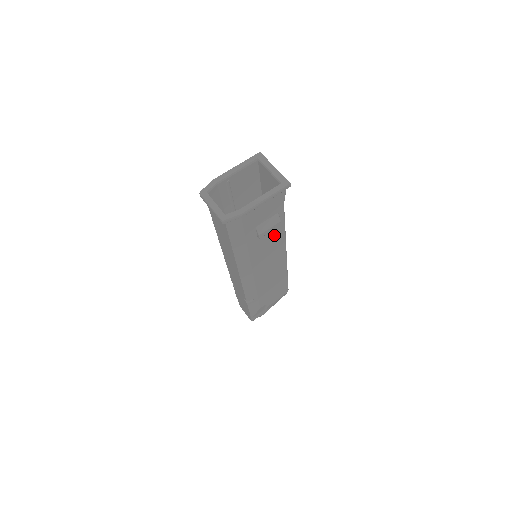
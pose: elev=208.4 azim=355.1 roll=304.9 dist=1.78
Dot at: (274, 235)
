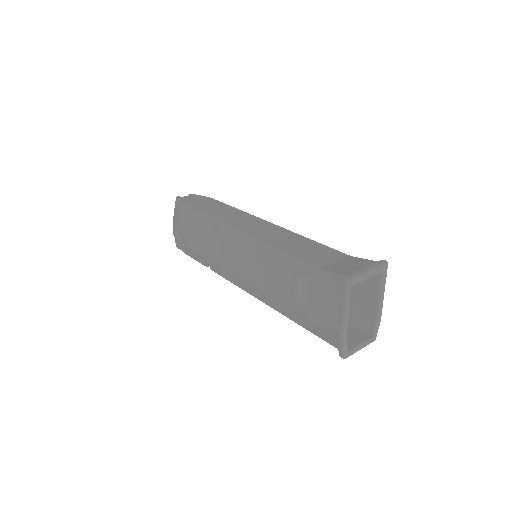
Dot at: occluded
